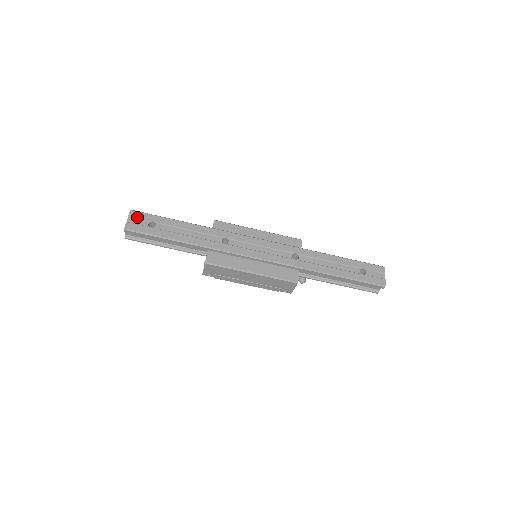
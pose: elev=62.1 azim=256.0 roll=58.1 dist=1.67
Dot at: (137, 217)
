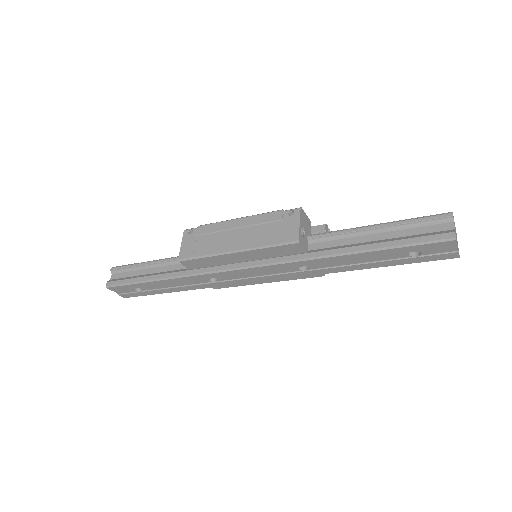
Dot at: (119, 290)
